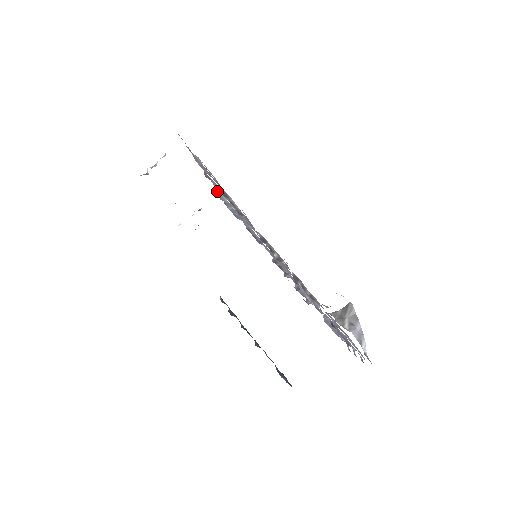
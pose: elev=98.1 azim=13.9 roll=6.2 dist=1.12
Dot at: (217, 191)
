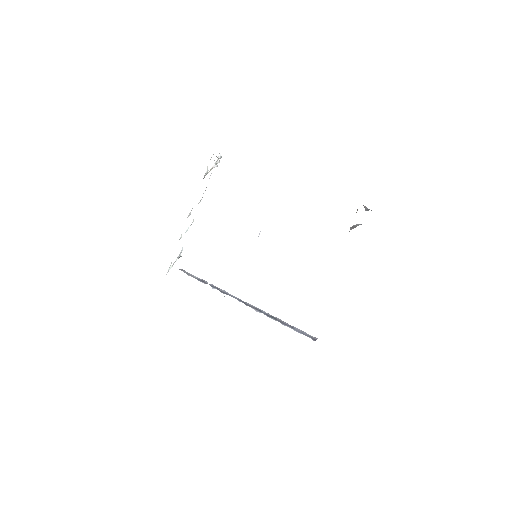
Dot at: occluded
